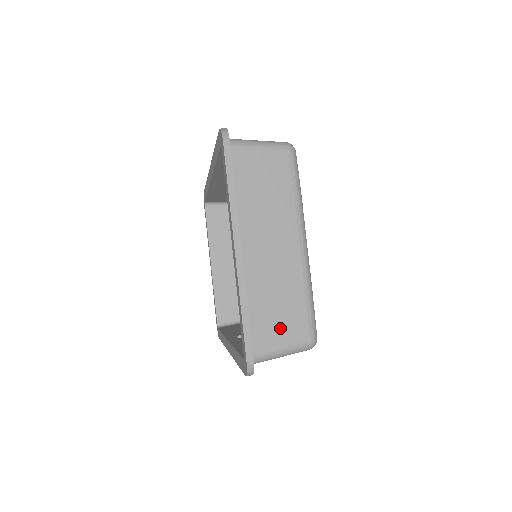
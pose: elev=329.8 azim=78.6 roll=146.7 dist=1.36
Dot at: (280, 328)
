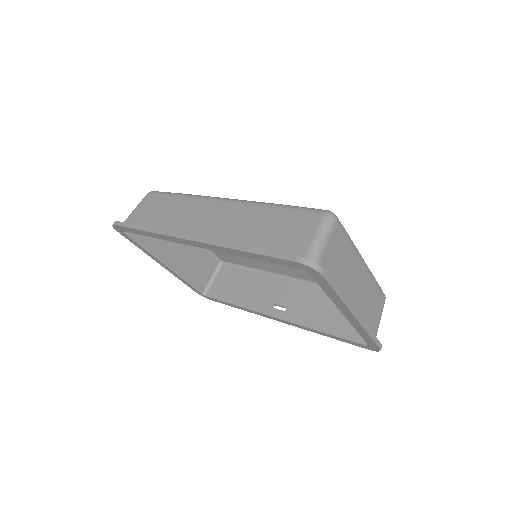
Dot at: (376, 315)
